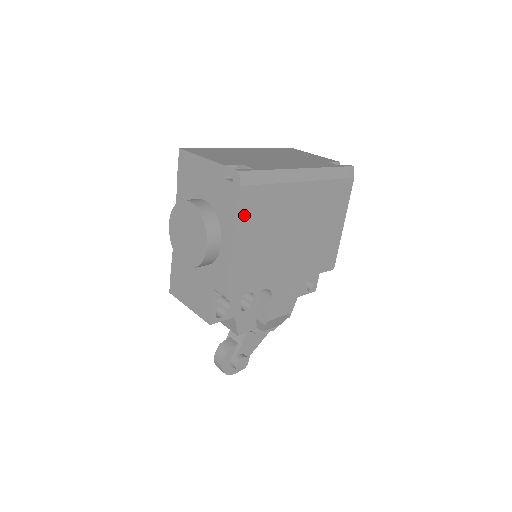
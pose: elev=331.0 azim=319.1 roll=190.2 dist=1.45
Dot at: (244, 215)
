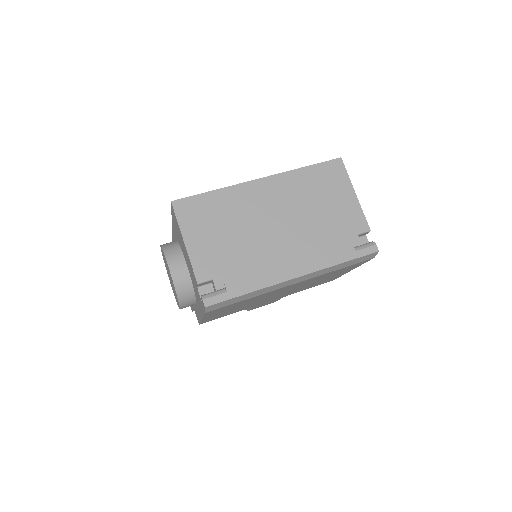
Dot at: (213, 313)
